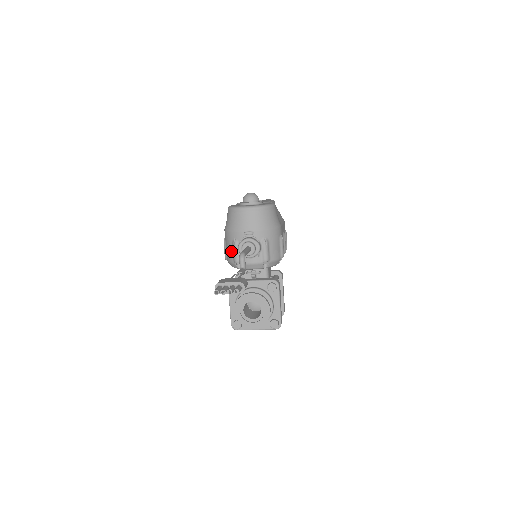
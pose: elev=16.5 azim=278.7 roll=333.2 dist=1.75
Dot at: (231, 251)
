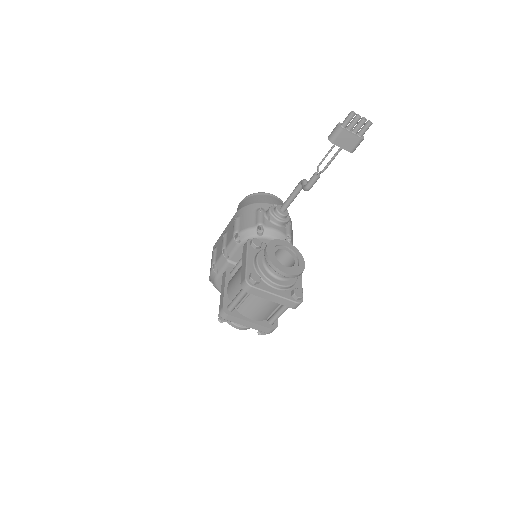
Dot at: (252, 218)
